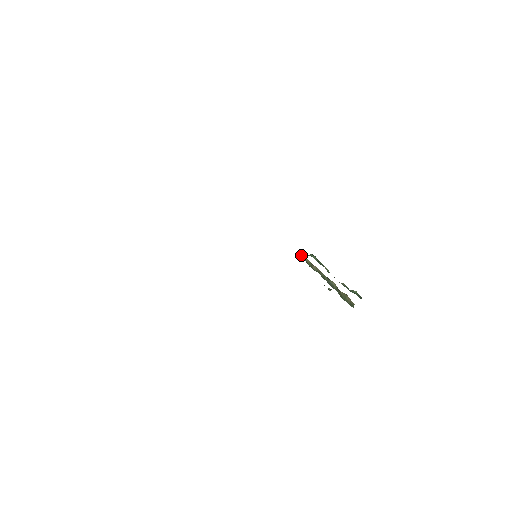
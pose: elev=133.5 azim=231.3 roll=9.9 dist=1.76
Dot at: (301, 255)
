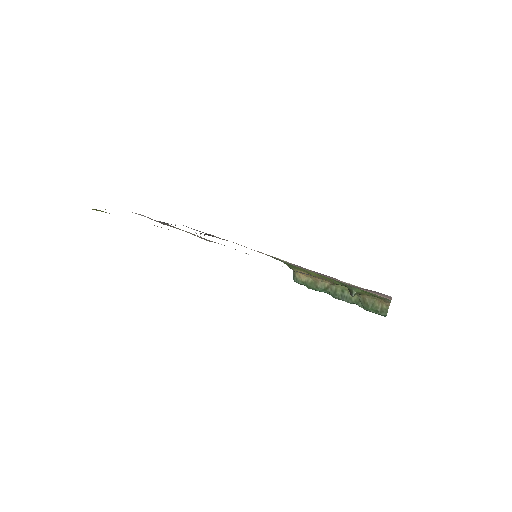
Dot at: (297, 277)
